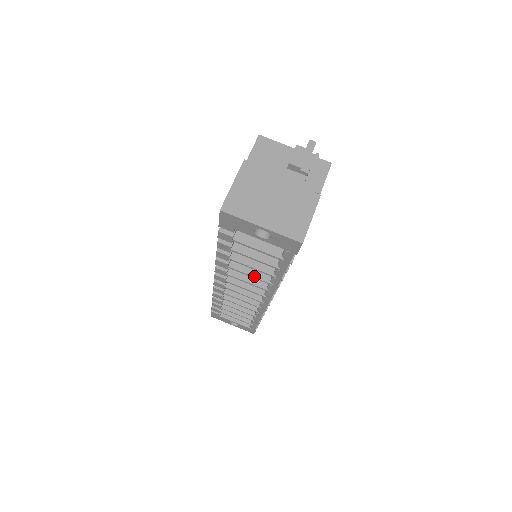
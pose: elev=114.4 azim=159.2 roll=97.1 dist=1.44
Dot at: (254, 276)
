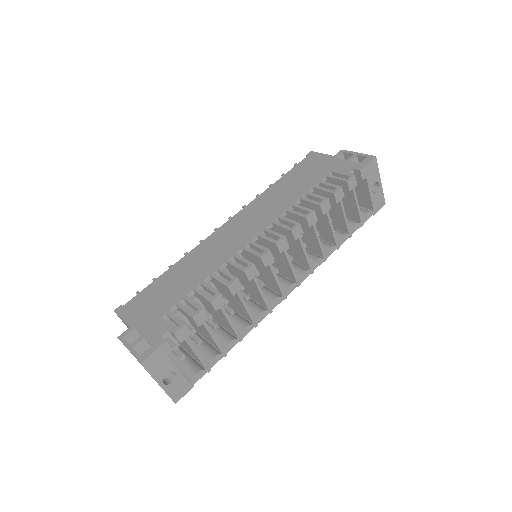
Dot at: (320, 242)
